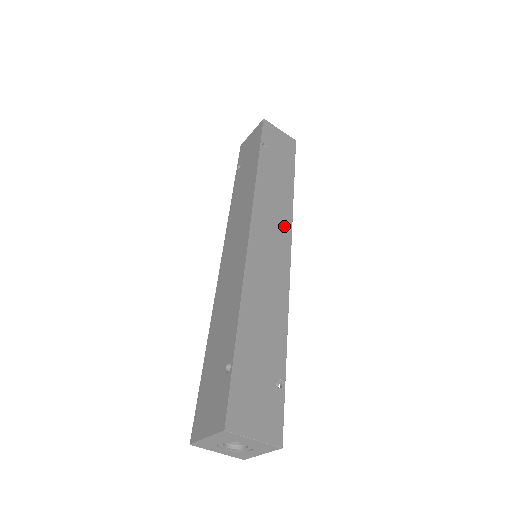
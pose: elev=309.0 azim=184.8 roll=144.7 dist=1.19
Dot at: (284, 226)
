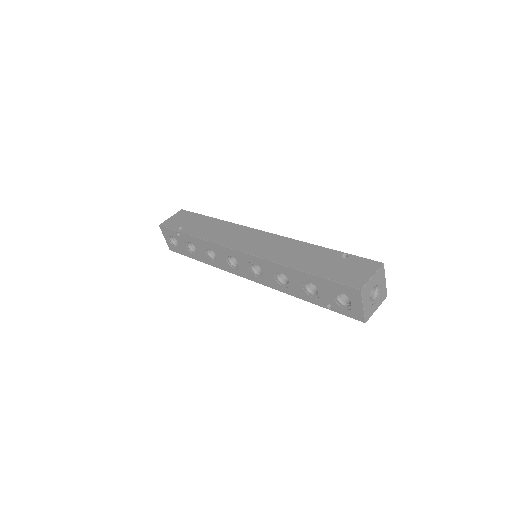
Dot at: occluded
